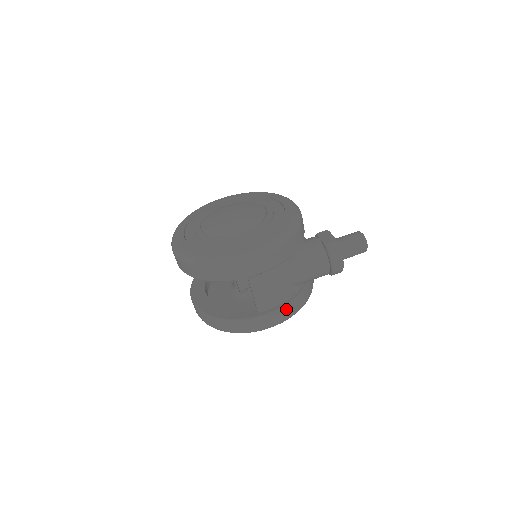
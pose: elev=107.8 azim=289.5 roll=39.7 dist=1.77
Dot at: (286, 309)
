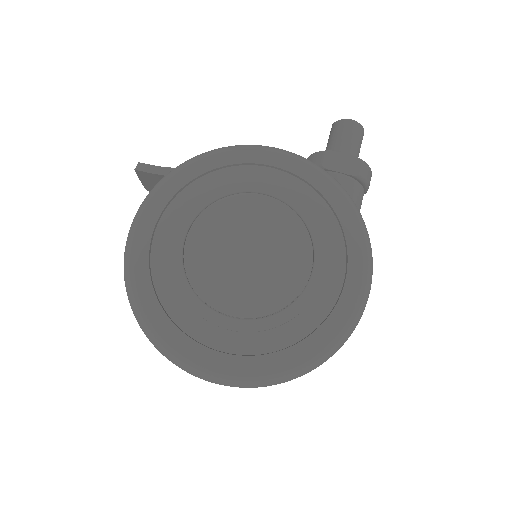
Dot at: occluded
